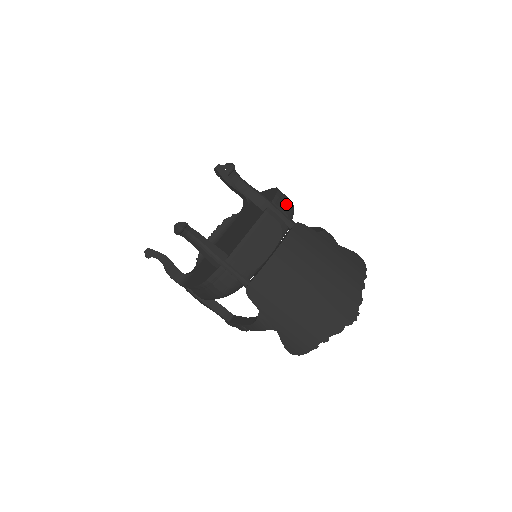
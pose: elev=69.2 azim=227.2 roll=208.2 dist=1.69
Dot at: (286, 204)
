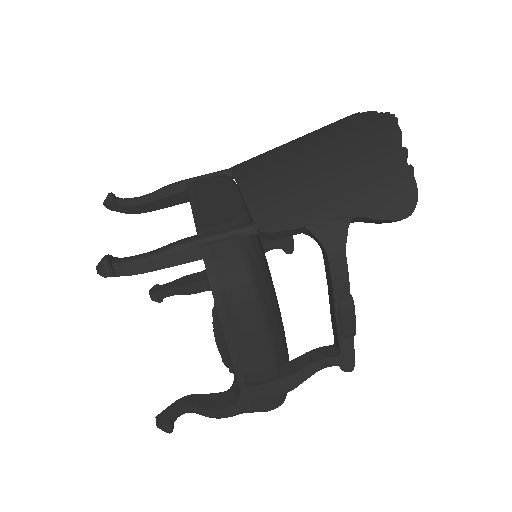
Dot at: occluded
